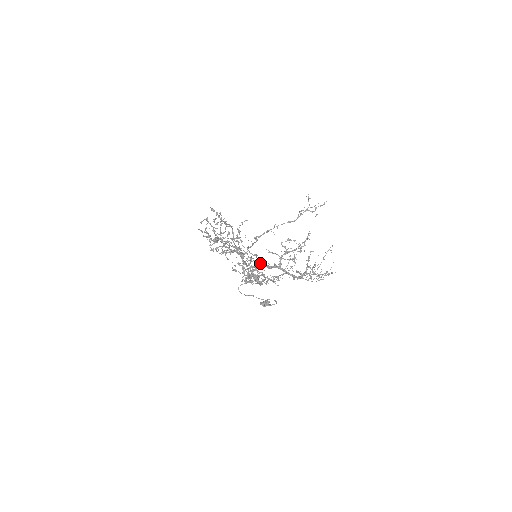
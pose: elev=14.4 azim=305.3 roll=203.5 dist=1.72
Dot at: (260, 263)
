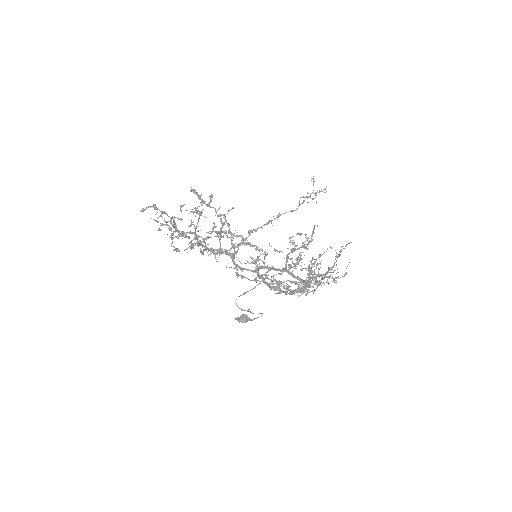
Dot at: occluded
